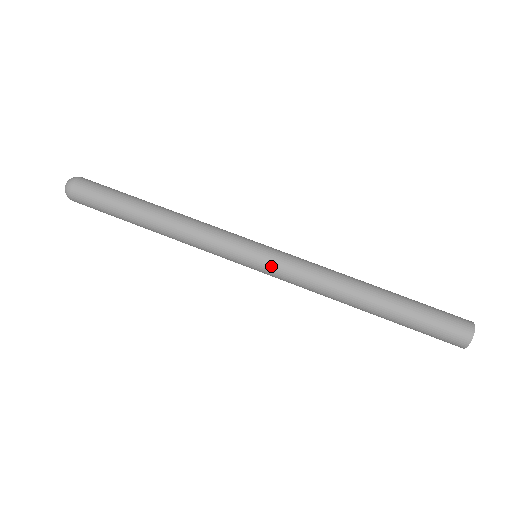
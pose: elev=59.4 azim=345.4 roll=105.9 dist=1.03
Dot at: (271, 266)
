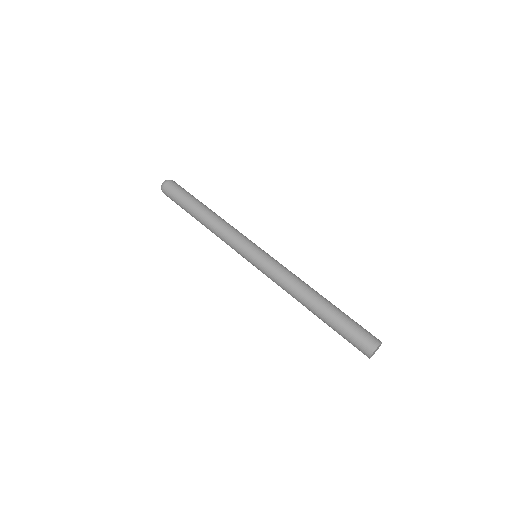
Dot at: (266, 258)
